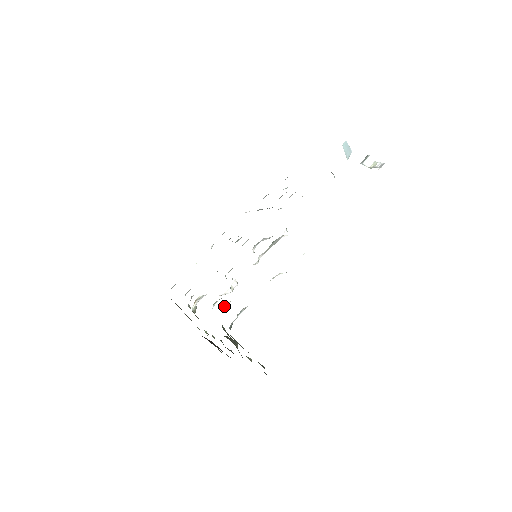
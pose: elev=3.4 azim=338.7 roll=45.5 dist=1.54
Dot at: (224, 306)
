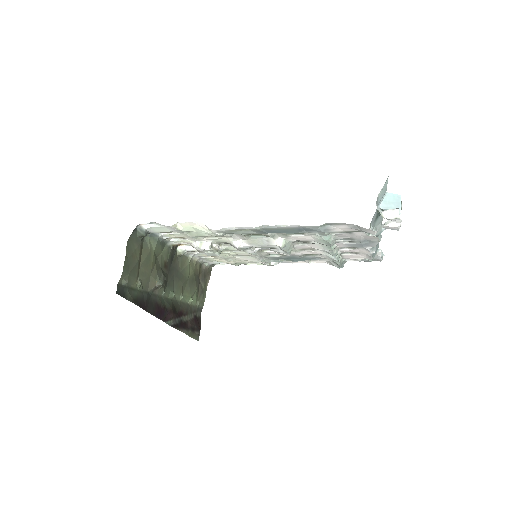
Dot at: occluded
